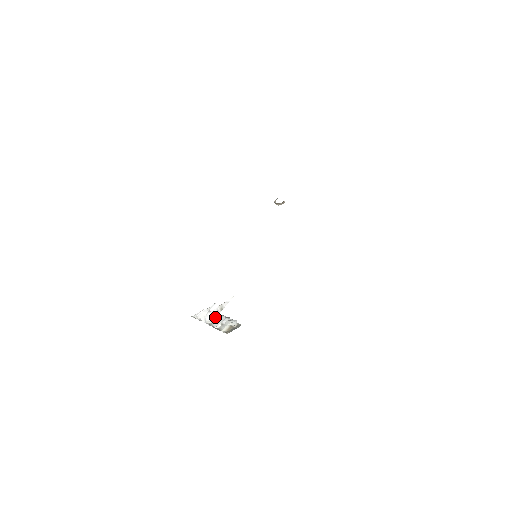
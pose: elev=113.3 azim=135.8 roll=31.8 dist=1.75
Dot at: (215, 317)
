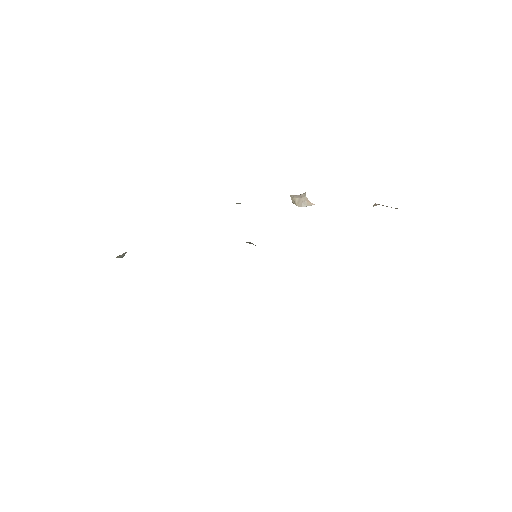
Dot at: occluded
